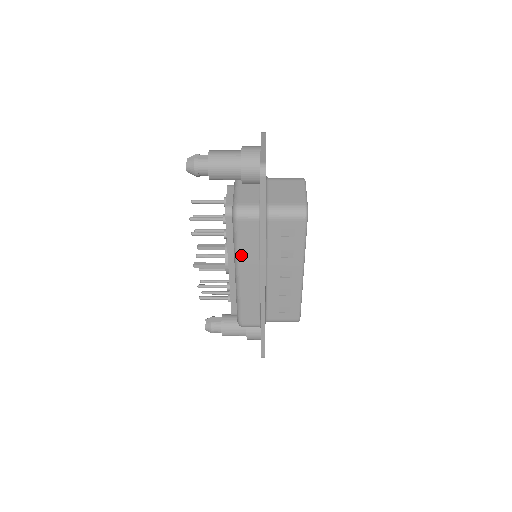
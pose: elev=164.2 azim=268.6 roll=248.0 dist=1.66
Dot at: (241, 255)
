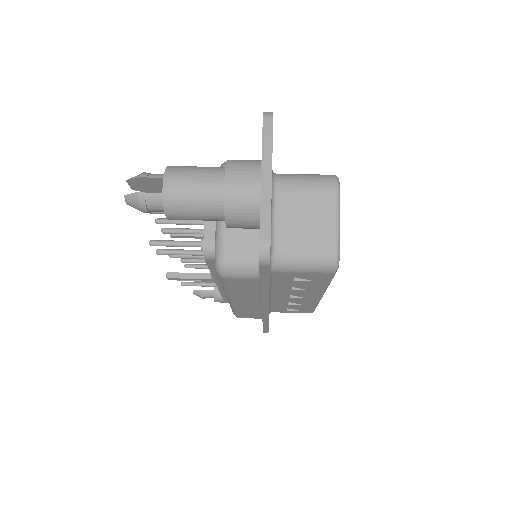
Dot at: (233, 293)
